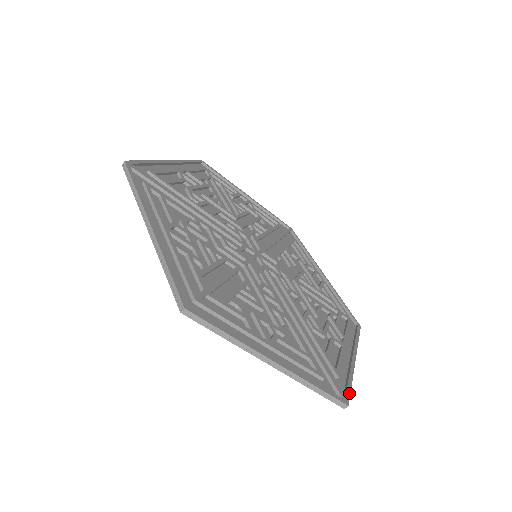
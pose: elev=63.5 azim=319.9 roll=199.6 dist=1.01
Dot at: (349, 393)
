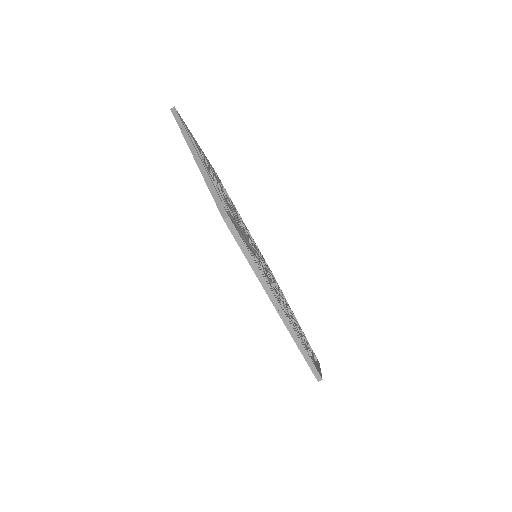
Dot at: (240, 236)
